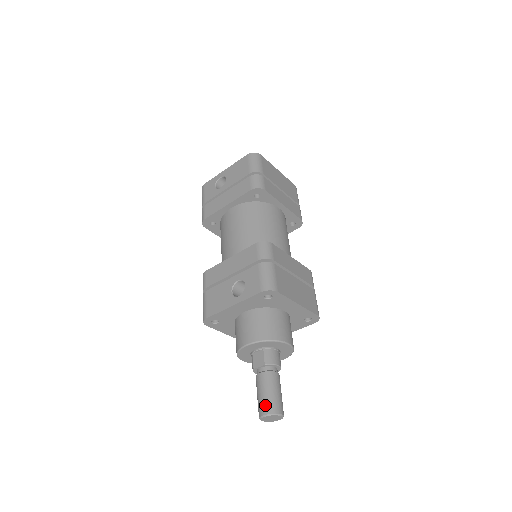
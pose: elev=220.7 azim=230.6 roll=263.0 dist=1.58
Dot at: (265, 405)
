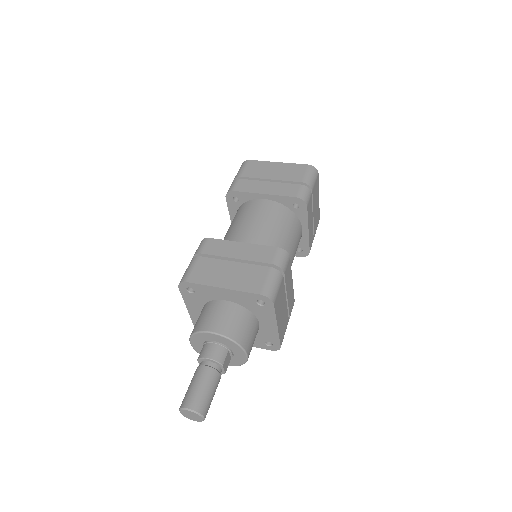
Dot at: (183, 400)
